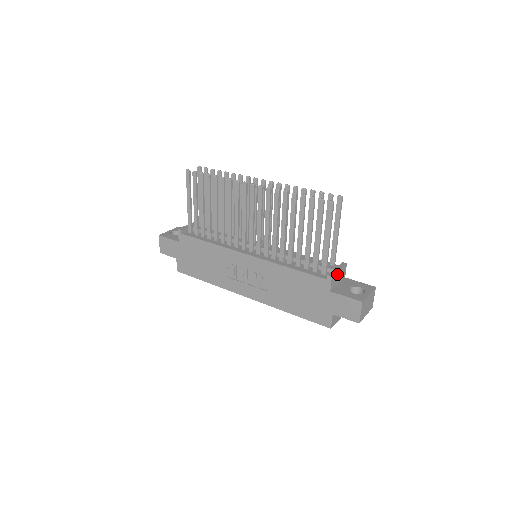
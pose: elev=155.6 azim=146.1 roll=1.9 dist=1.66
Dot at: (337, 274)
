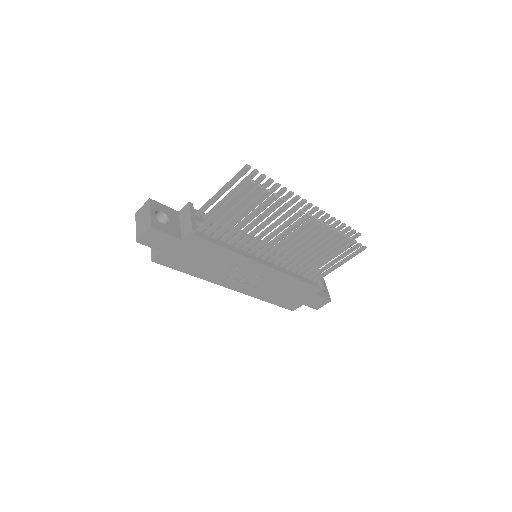
Dot at: occluded
